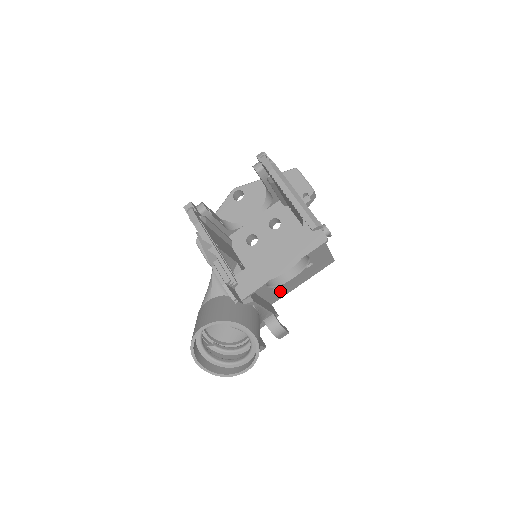
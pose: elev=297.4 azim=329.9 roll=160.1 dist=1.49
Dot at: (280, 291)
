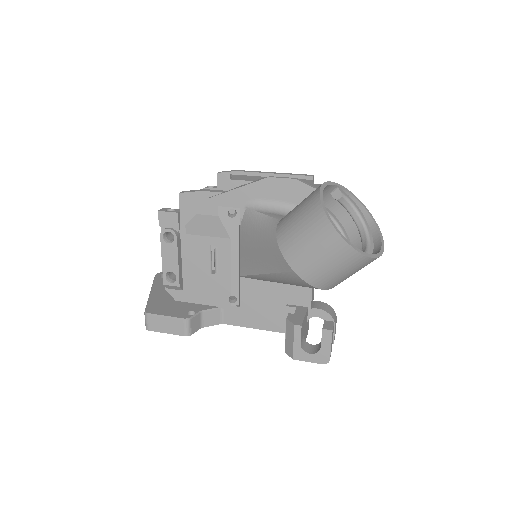
Dot at: occluded
